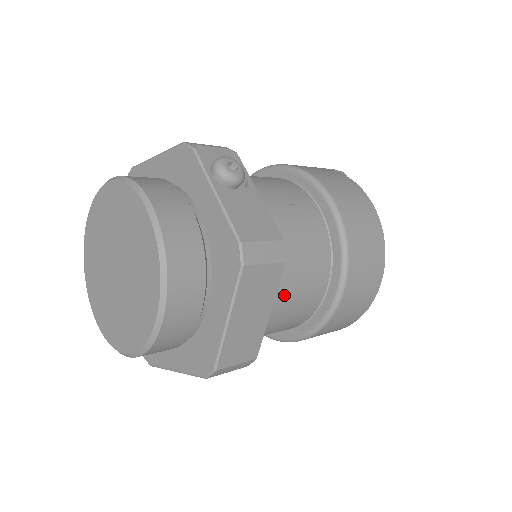
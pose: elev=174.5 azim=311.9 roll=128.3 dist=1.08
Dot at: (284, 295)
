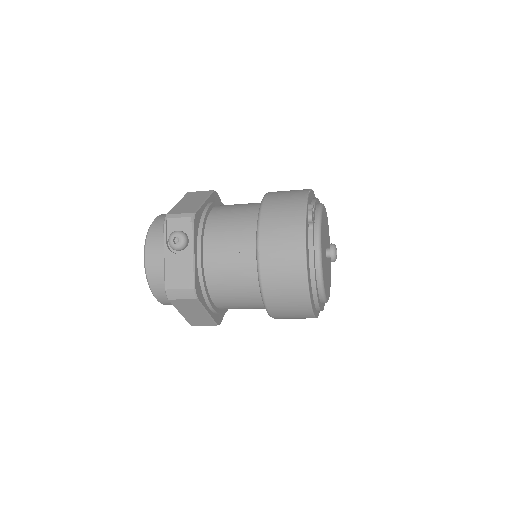
Dot at: (226, 302)
